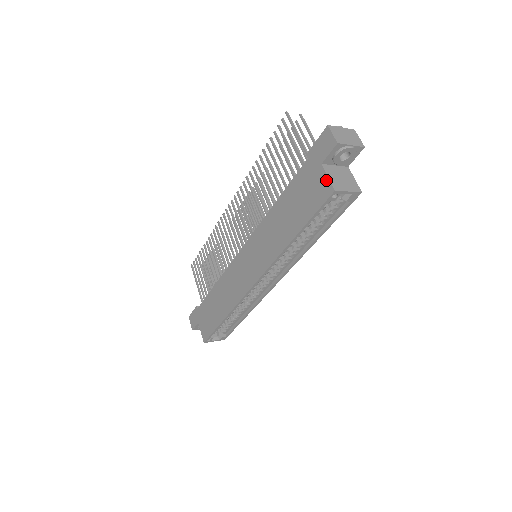
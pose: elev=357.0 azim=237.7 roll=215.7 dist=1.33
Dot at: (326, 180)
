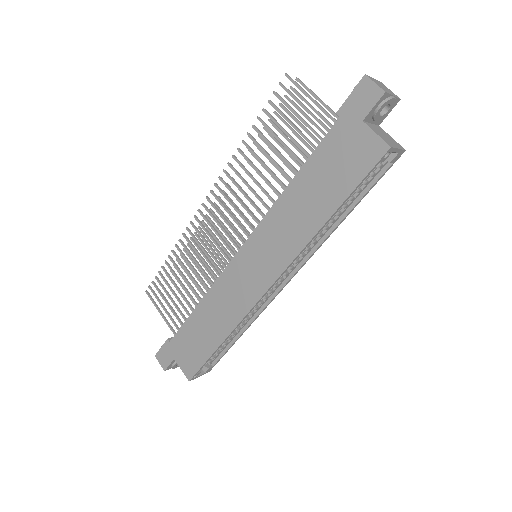
Dot at: (374, 138)
